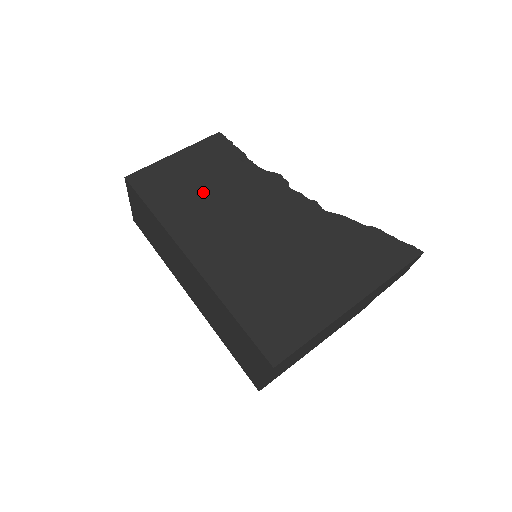
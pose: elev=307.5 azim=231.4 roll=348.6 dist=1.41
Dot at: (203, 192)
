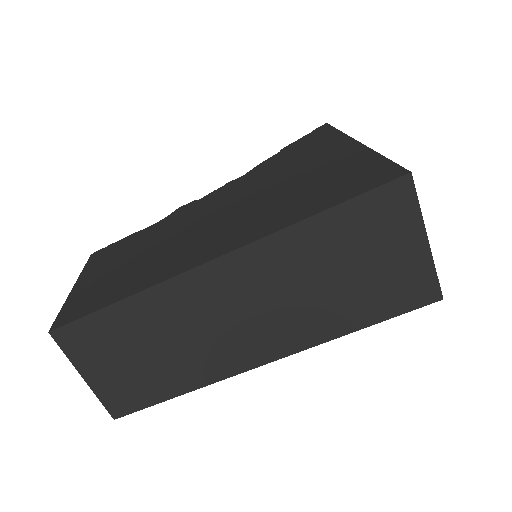
Dot at: (143, 257)
